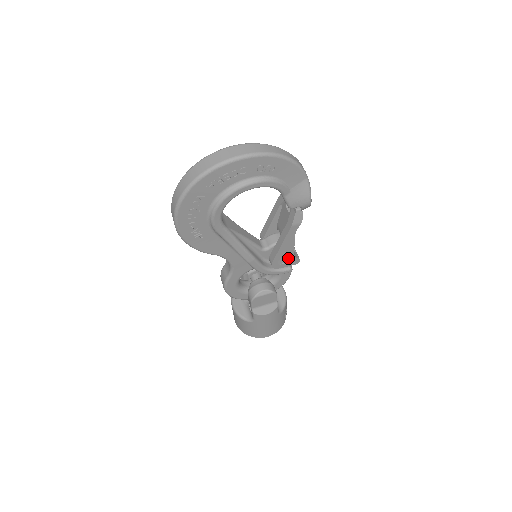
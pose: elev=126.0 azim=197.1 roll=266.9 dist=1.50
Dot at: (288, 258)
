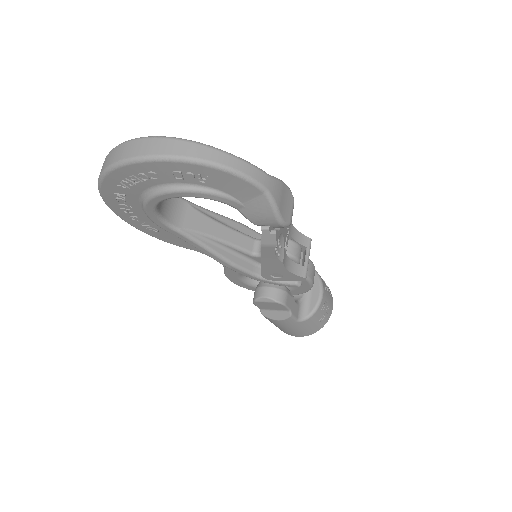
Dot at: (284, 274)
